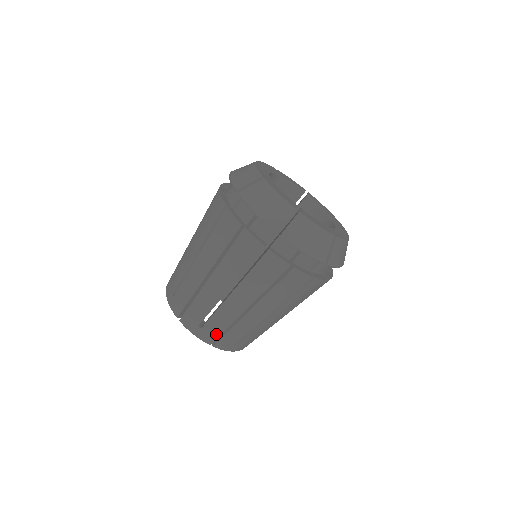
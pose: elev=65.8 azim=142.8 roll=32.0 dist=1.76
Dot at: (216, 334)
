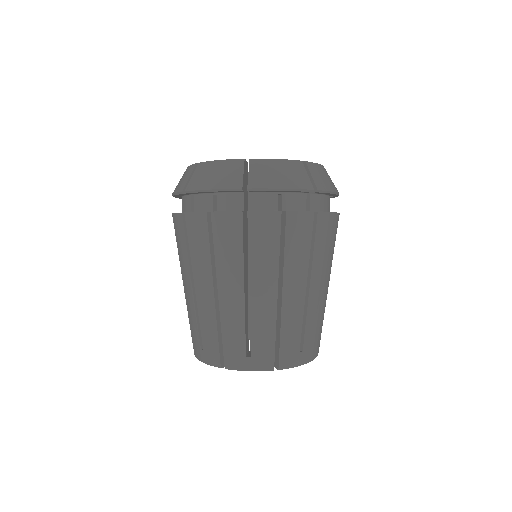
Dot at: (215, 348)
